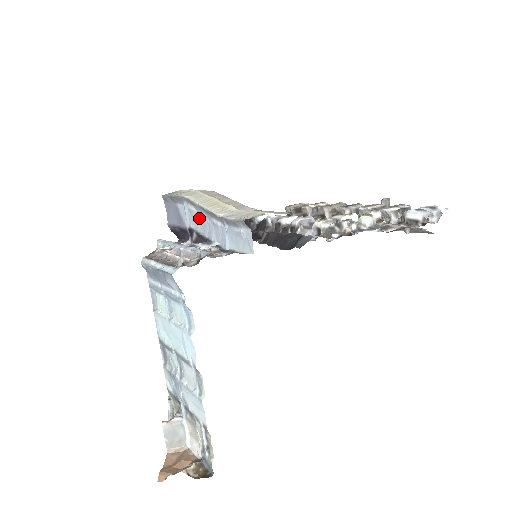
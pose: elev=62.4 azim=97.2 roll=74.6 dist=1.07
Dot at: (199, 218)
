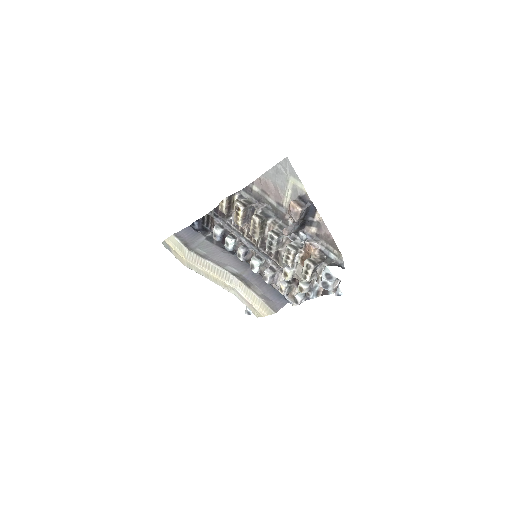
Dot at: occluded
